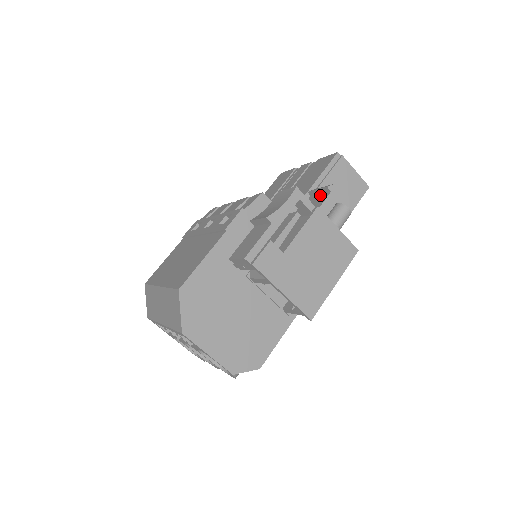
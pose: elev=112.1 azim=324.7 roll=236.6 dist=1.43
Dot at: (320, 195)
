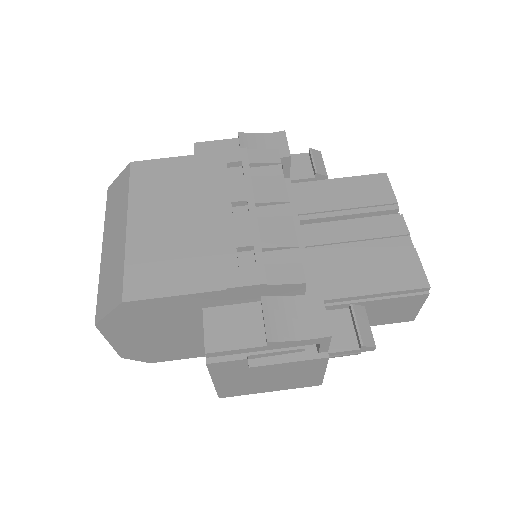
Dot at: (352, 330)
